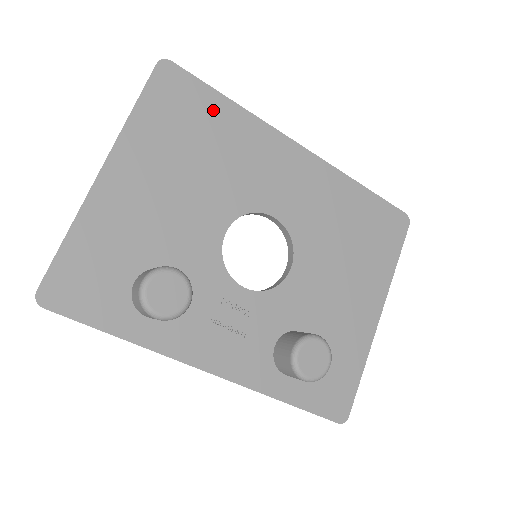
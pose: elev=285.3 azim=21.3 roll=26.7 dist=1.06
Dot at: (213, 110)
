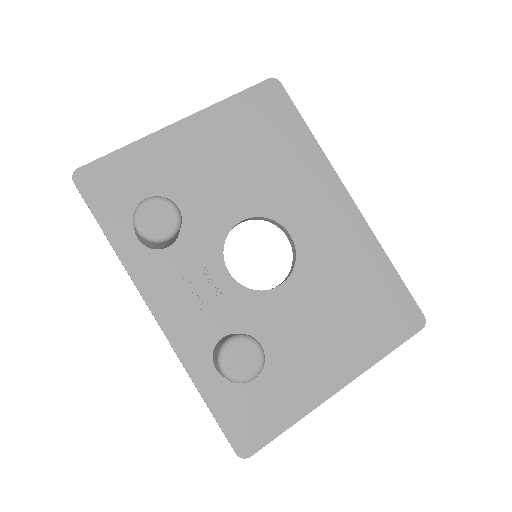
Dot at: (291, 131)
